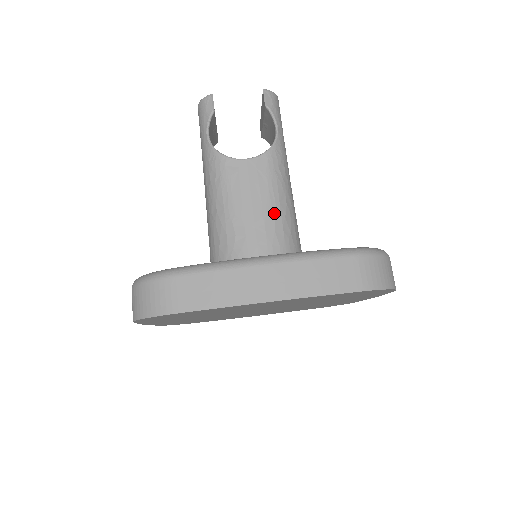
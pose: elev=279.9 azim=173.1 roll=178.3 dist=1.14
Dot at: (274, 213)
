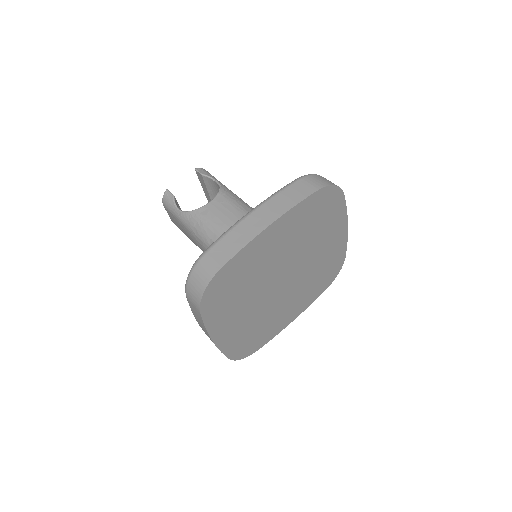
Dot at: occluded
